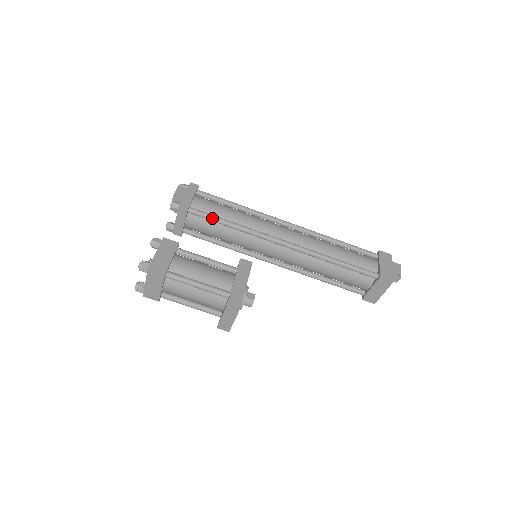
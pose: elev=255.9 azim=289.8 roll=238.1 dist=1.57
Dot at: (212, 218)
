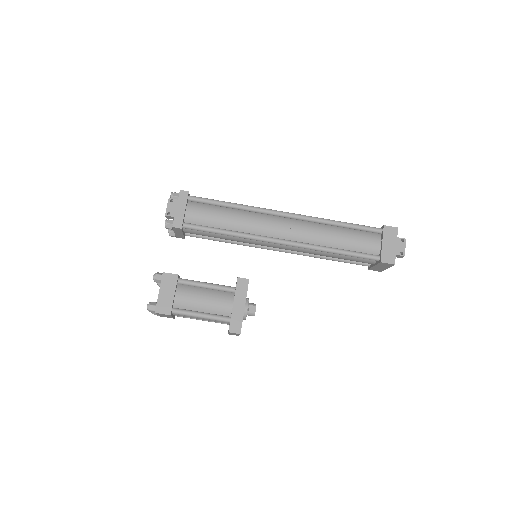
Dot at: (207, 231)
